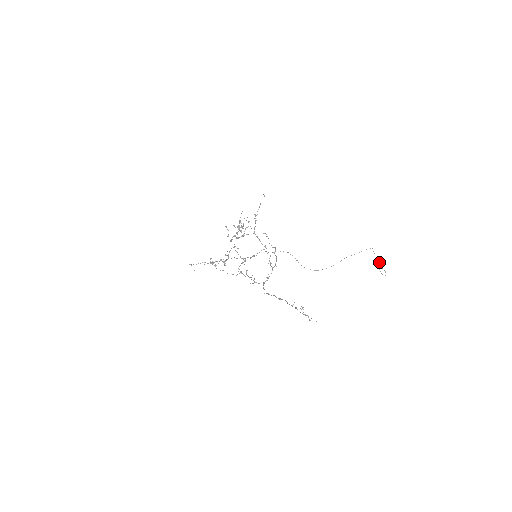
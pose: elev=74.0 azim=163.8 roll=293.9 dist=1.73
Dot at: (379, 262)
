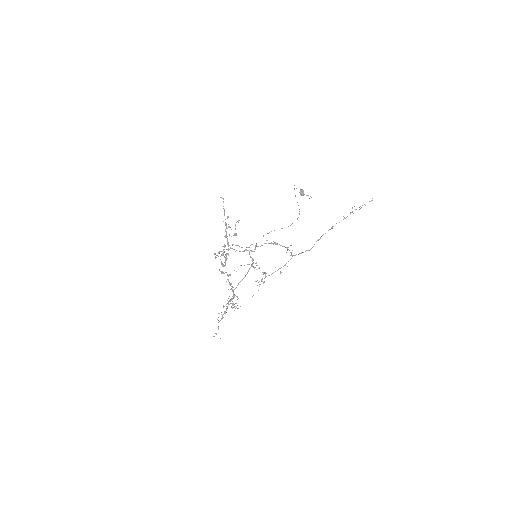
Dot at: (302, 192)
